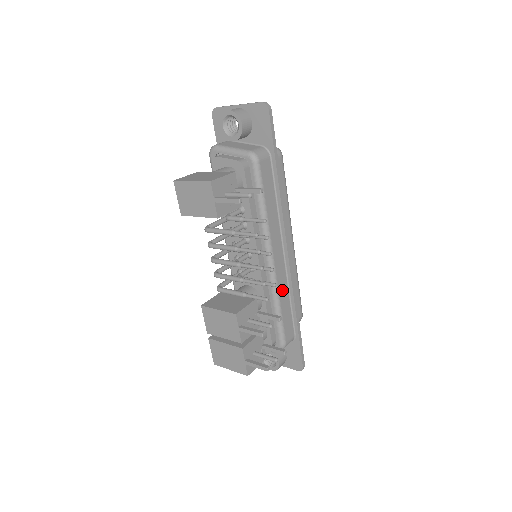
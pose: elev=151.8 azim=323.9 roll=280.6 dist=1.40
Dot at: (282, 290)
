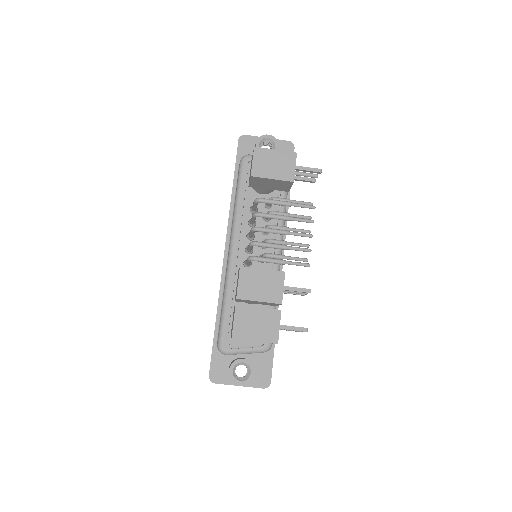
Dot at: occluded
